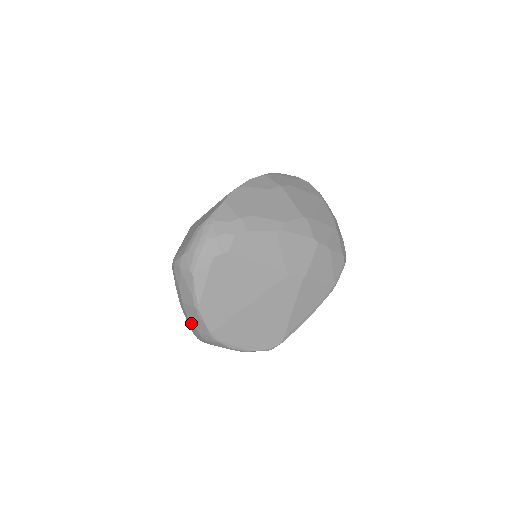
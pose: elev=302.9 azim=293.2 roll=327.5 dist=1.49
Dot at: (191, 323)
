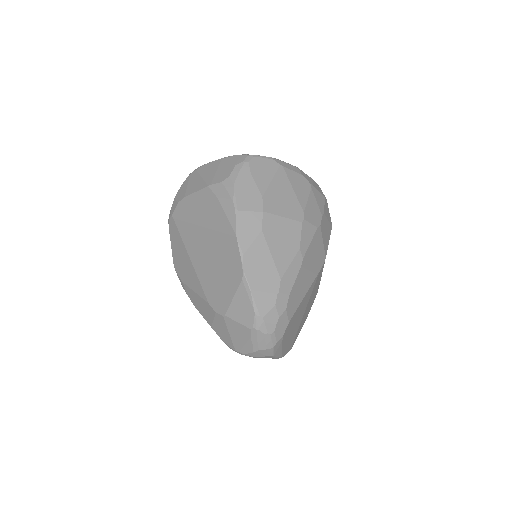
Dot at: occluded
